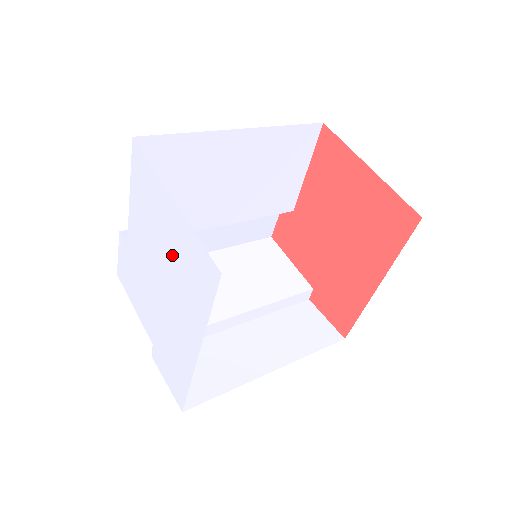
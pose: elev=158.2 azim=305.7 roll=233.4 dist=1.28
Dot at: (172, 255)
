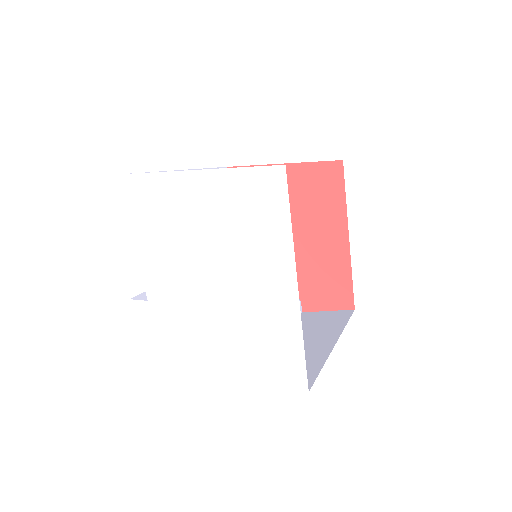
Dot at: (219, 224)
